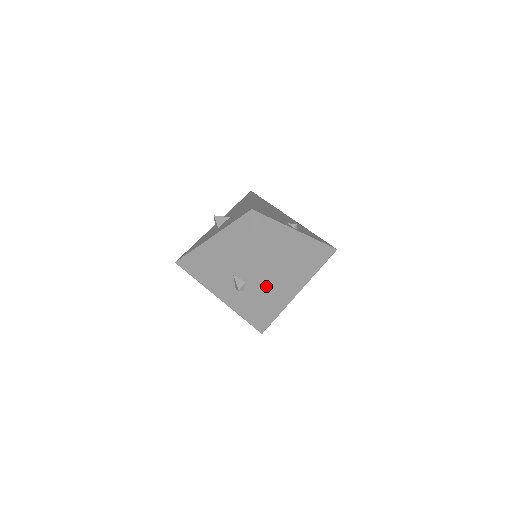
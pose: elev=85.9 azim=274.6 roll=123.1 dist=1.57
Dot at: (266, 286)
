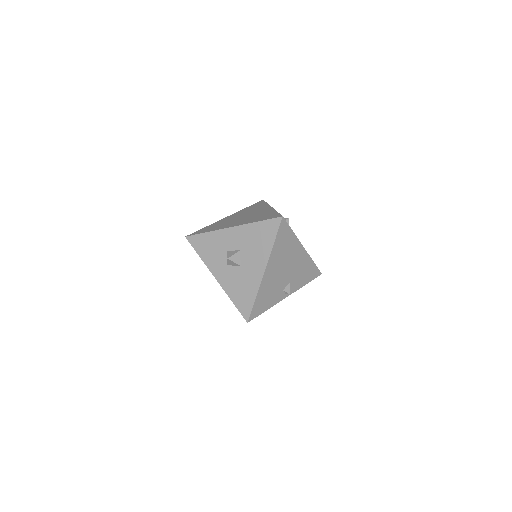
Dot at: occluded
